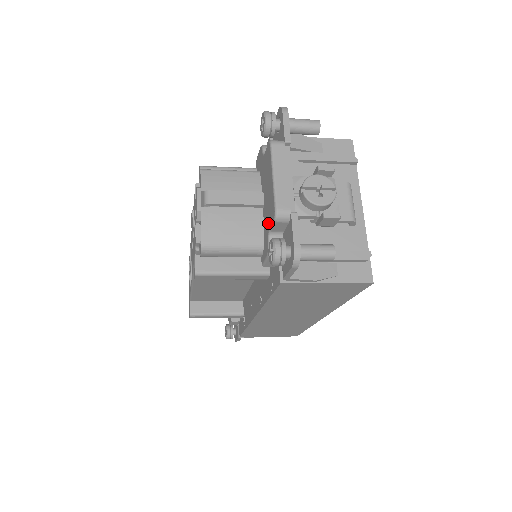
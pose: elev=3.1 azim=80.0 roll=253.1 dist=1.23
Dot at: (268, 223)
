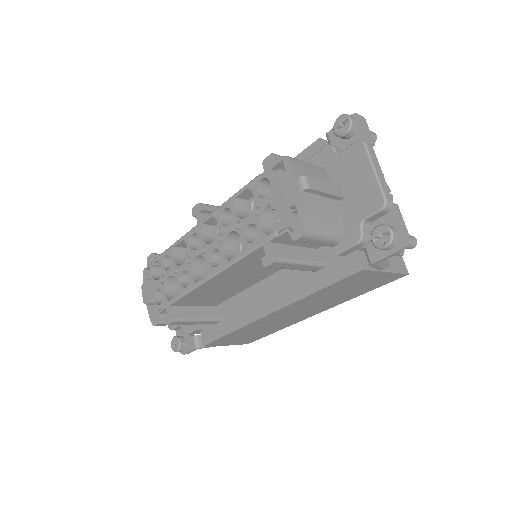
Dot at: (361, 213)
